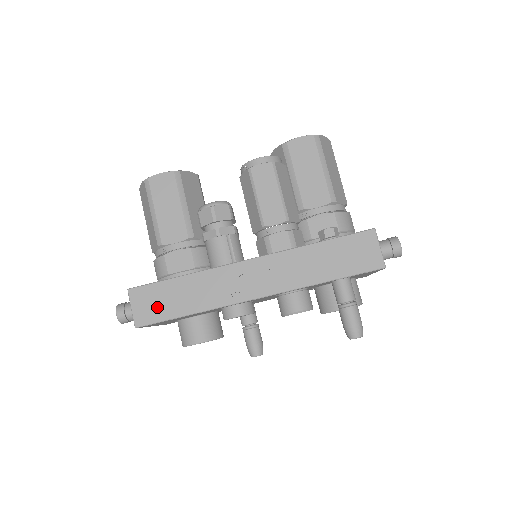
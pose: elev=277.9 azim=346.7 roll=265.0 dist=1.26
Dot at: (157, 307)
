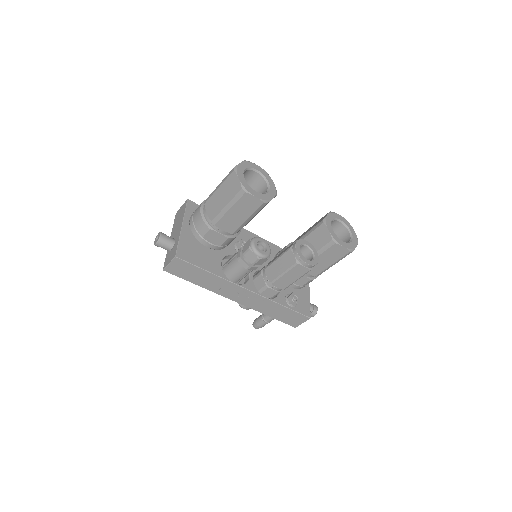
Dot at: (183, 272)
